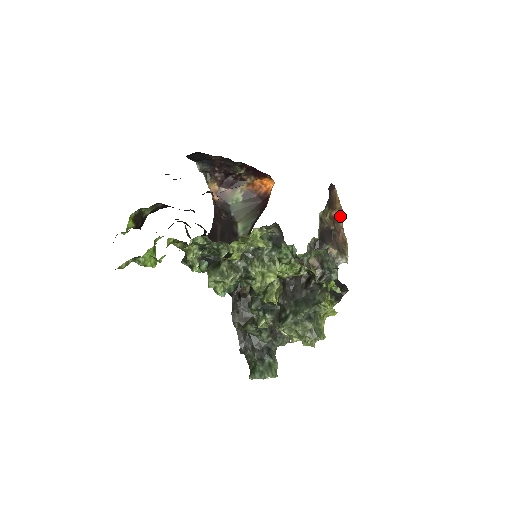
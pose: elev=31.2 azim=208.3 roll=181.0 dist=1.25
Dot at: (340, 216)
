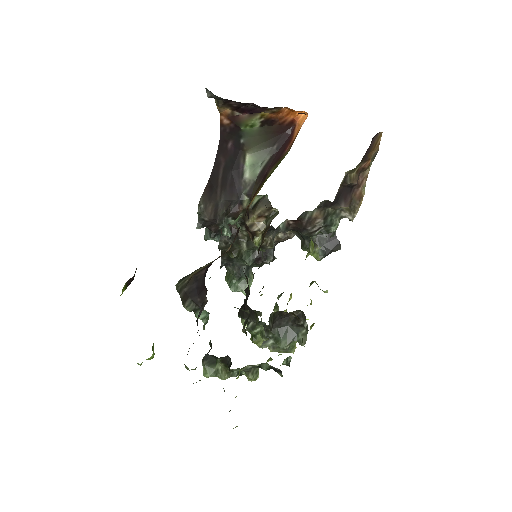
Dot at: (371, 162)
